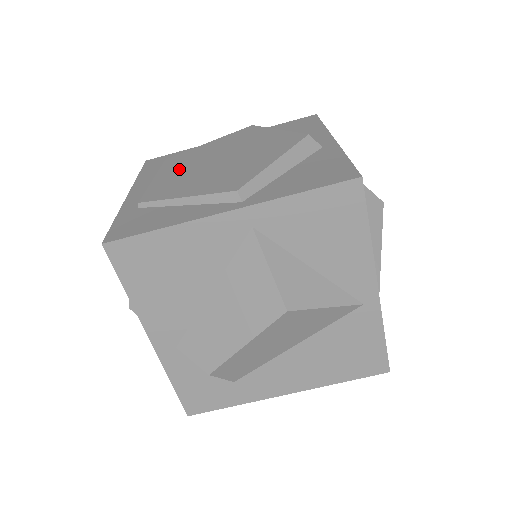
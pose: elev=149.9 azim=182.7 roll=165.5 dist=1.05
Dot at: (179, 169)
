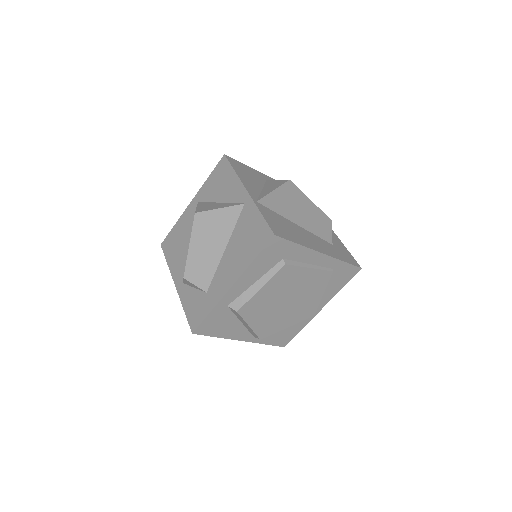
Dot at: occluded
